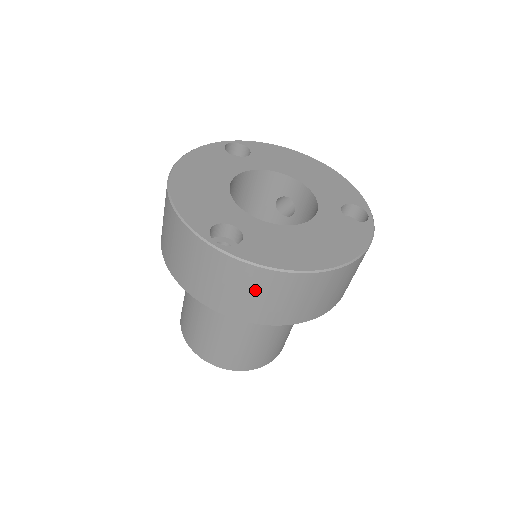
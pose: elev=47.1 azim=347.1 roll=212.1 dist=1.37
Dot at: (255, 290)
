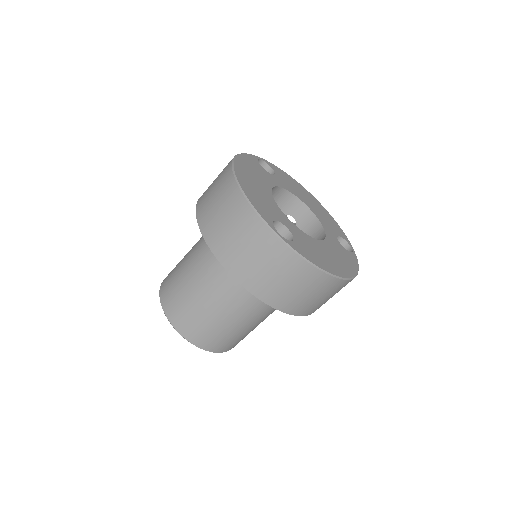
Dot at: (292, 280)
